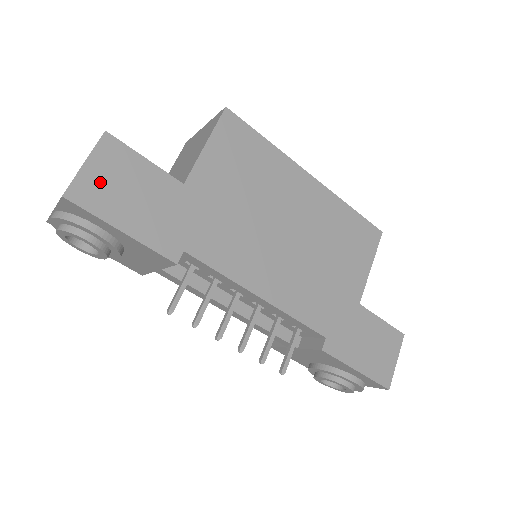
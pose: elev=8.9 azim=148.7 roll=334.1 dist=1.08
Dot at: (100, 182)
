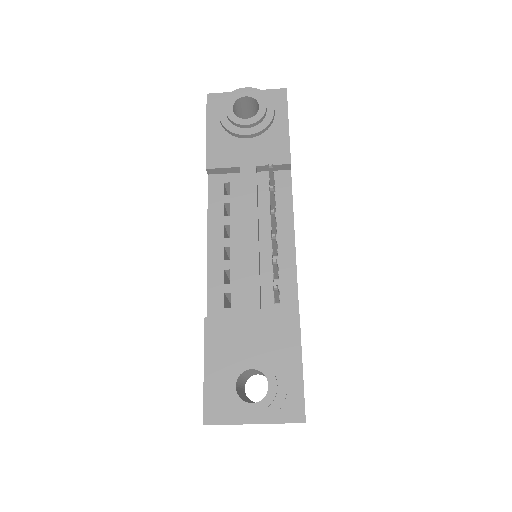
Dot at: occluded
